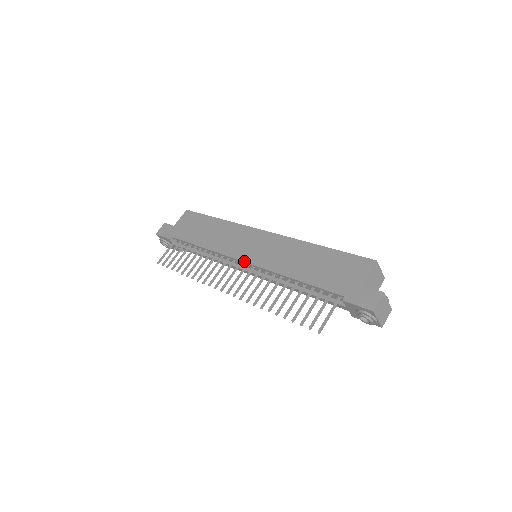
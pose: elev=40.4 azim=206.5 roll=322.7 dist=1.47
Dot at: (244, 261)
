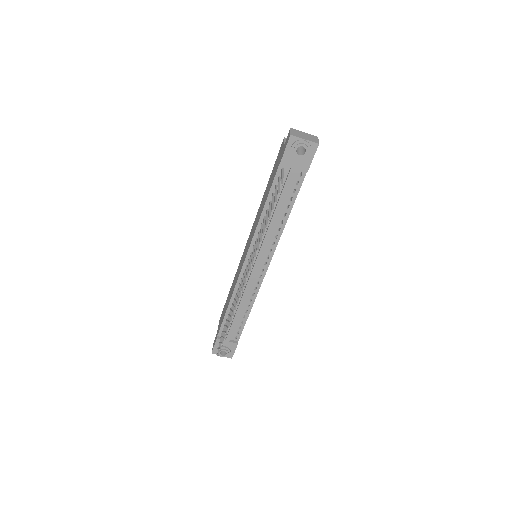
Dot at: (245, 259)
